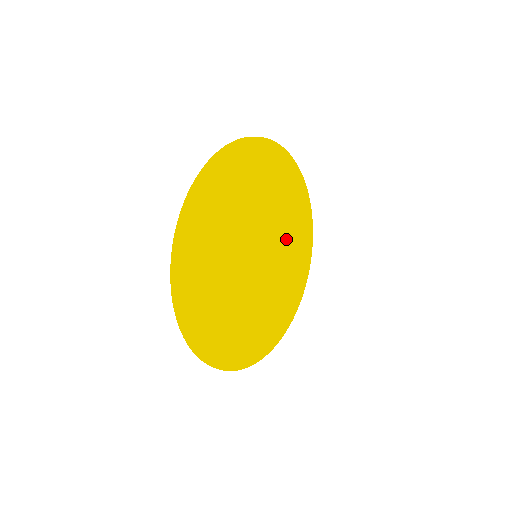
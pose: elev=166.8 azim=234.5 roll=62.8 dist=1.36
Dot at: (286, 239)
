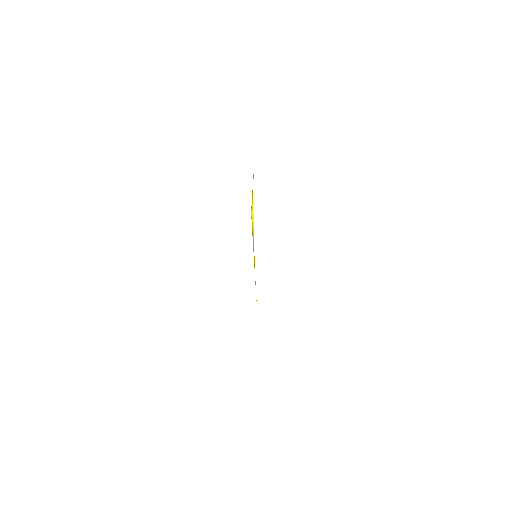
Dot at: occluded
